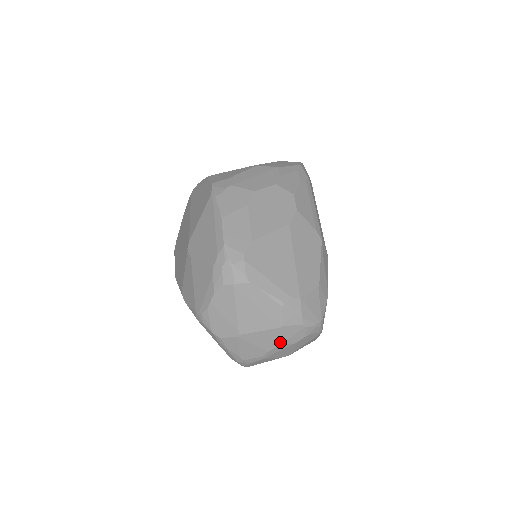
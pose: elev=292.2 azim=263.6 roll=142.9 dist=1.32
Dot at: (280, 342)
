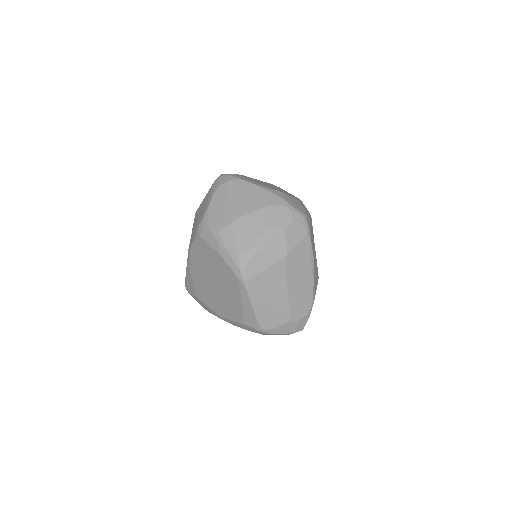
Dot at: (270, 224)
